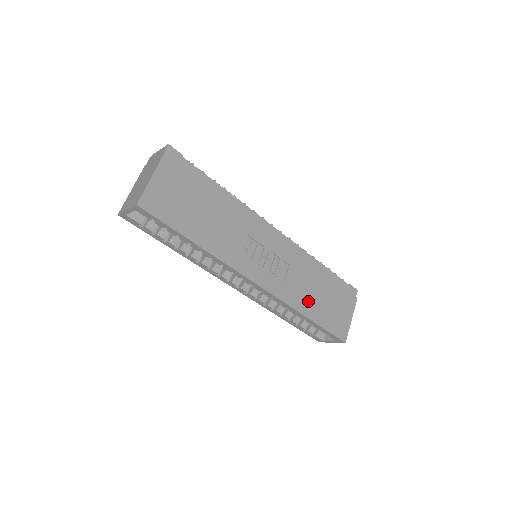
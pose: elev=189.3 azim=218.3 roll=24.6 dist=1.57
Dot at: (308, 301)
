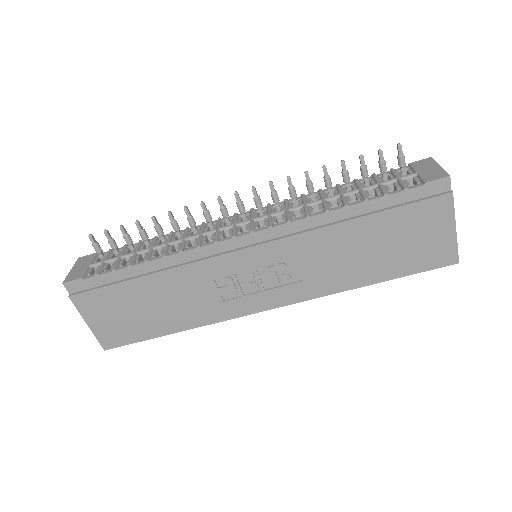
Dot at: (355, 269)
